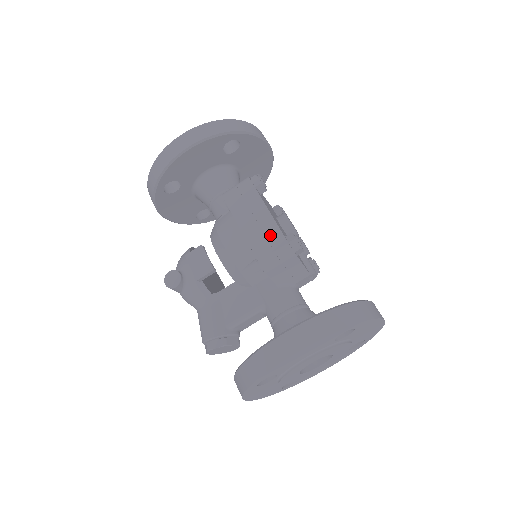
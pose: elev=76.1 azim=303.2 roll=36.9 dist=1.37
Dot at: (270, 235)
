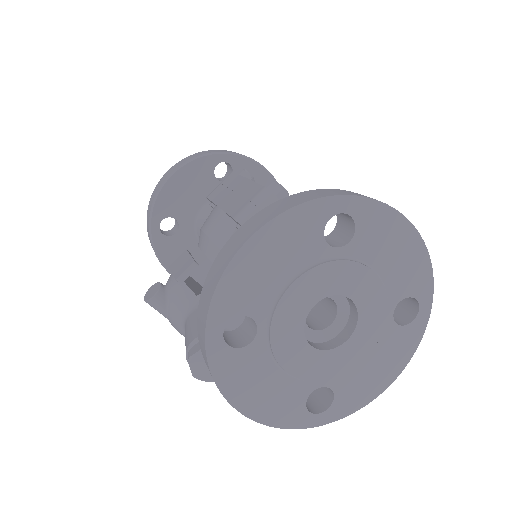
Dot at: (247, 193)
